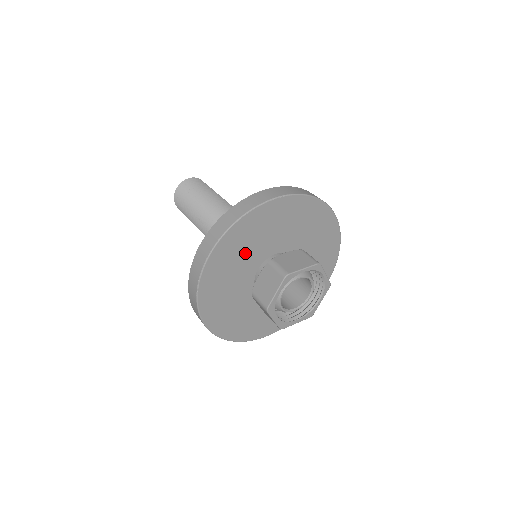
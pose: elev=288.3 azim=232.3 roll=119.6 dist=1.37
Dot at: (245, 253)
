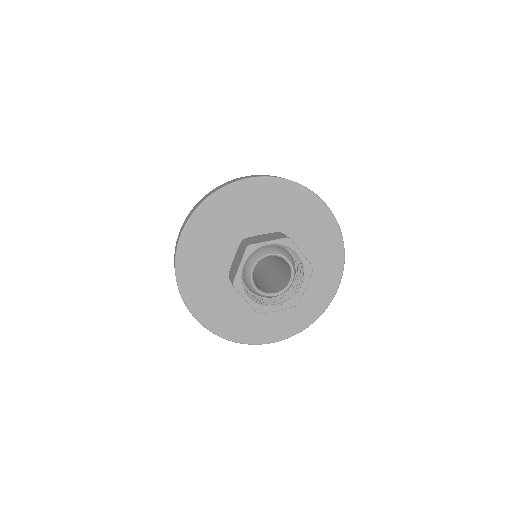
Dot at: (216, 287)
